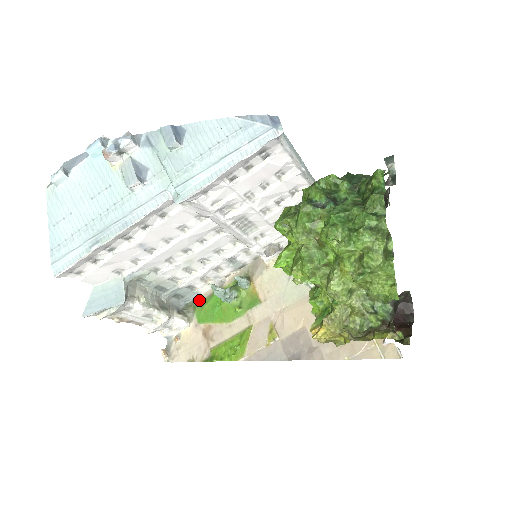
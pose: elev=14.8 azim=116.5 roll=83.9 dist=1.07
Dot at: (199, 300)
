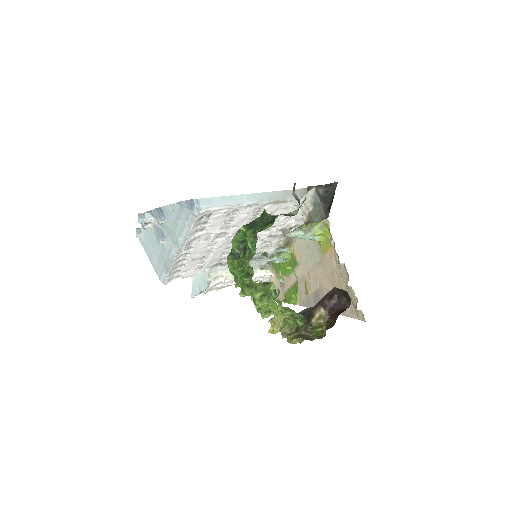
Dot at: (273, 257)
